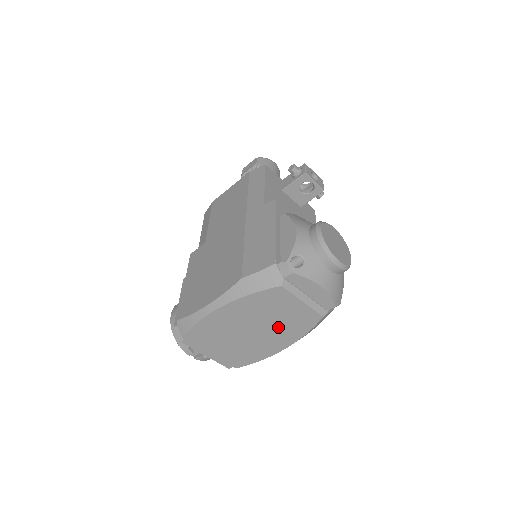
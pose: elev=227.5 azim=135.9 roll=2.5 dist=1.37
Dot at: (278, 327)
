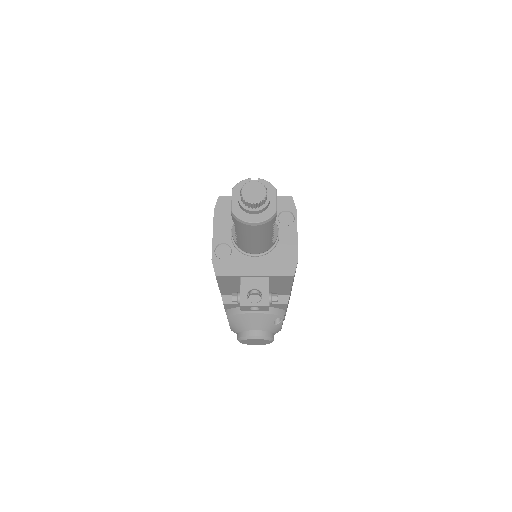
Dot at: occluded
